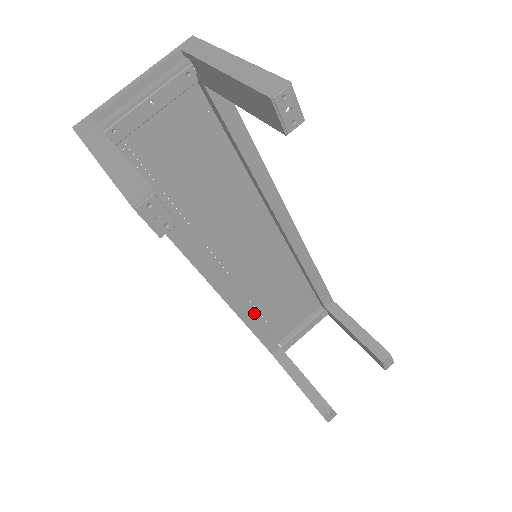
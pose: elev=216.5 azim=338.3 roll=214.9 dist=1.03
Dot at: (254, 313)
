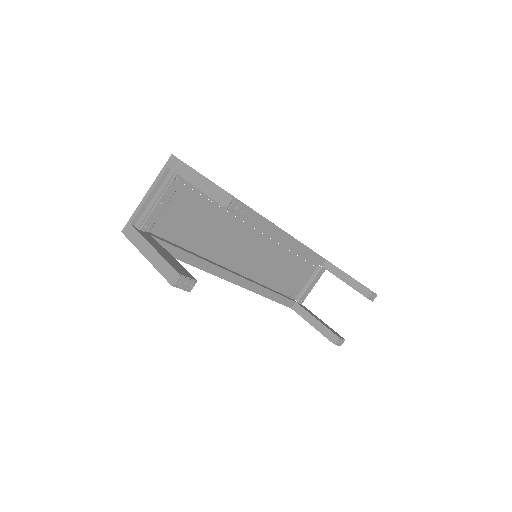
Dot at: (269, 287)
